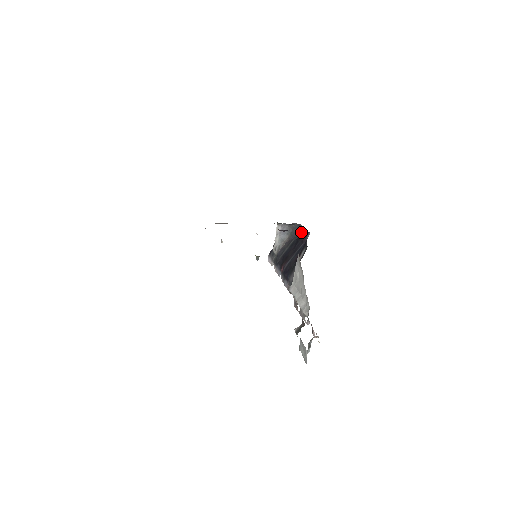
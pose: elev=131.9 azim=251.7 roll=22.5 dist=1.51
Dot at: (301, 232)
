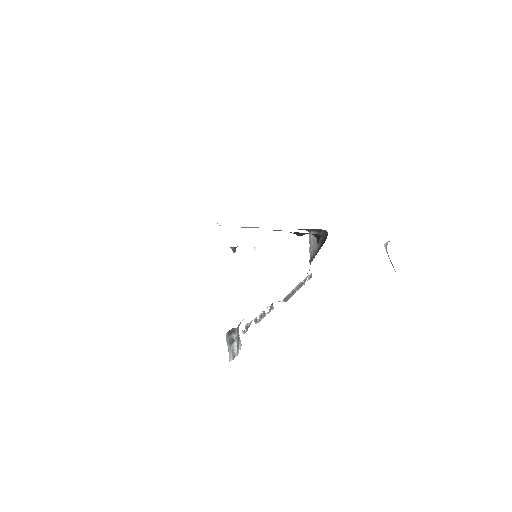
Dot at: (315, 236)
